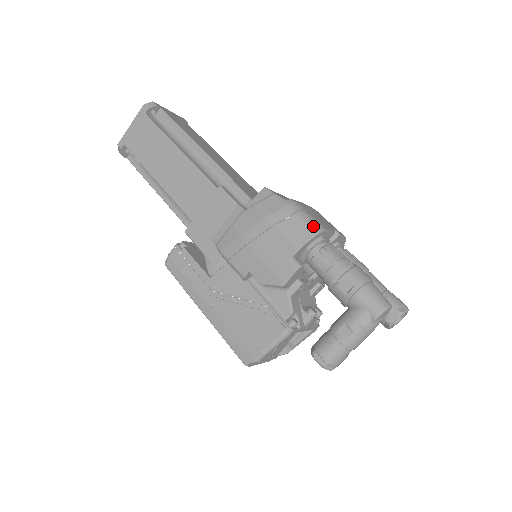
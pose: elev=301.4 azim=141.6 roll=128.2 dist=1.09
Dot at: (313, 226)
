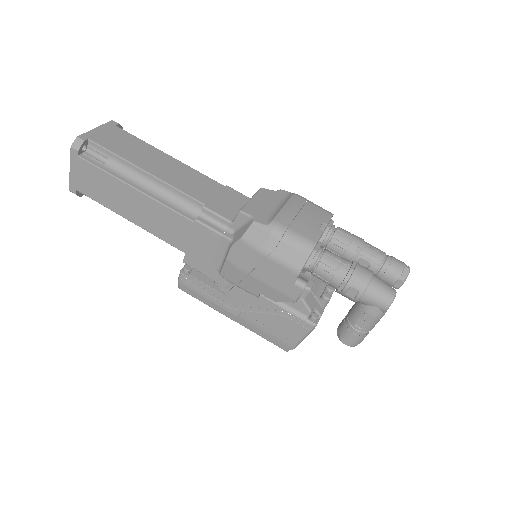
Dot at: (303, 247)
